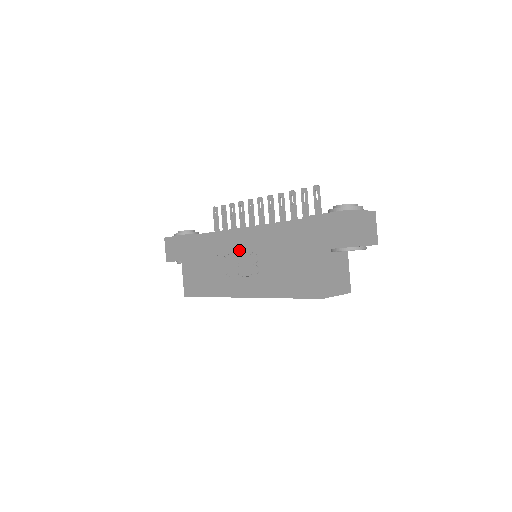
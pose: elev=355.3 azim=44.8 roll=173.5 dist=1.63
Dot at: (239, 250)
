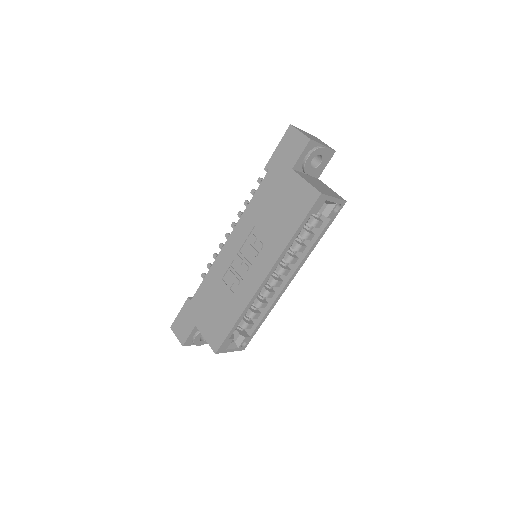
Dot at: (237, 249)
